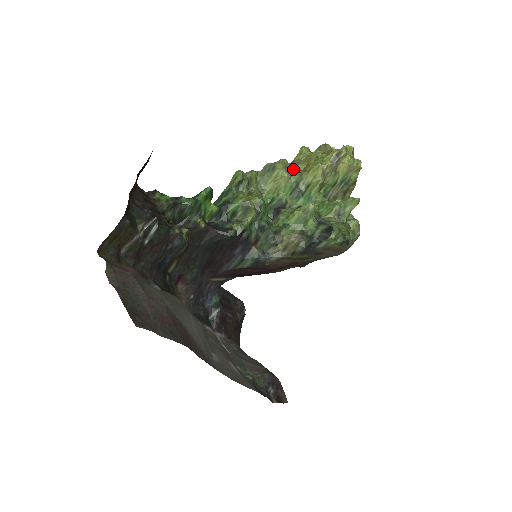
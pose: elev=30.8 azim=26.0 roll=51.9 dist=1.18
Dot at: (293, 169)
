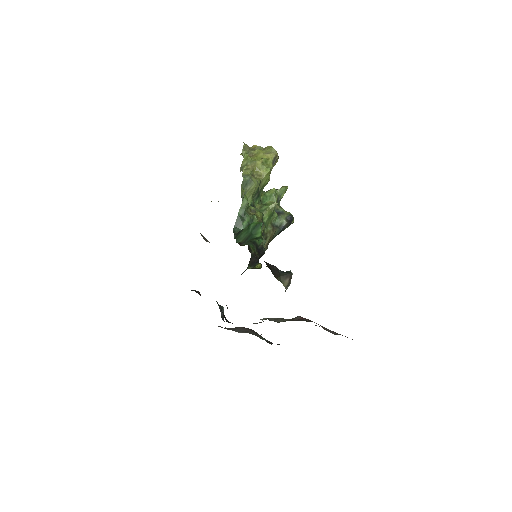
Dot at: occluded
